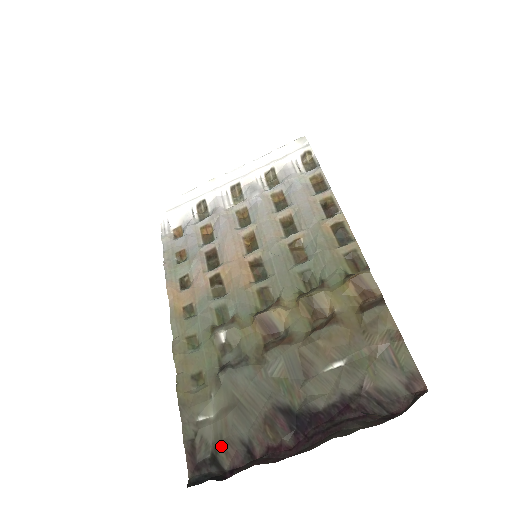
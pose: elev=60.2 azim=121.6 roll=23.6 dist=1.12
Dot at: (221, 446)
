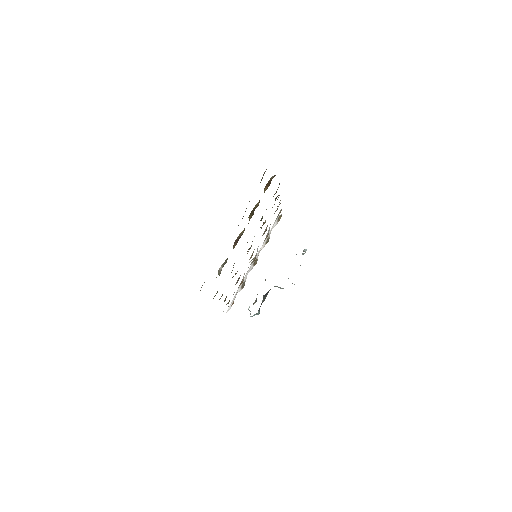
Dot at: occluded
